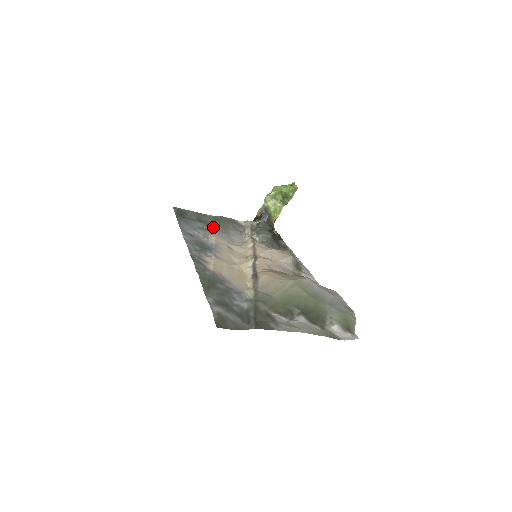
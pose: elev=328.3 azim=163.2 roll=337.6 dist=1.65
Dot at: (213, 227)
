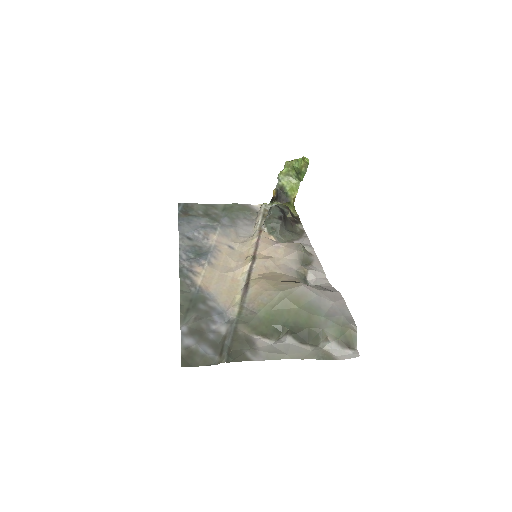
Dot at: (219, 221)
